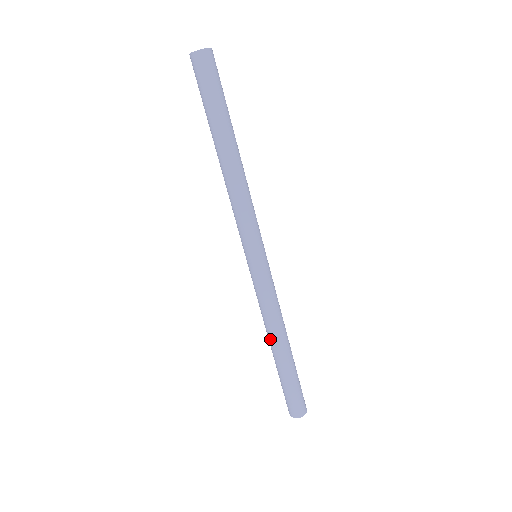
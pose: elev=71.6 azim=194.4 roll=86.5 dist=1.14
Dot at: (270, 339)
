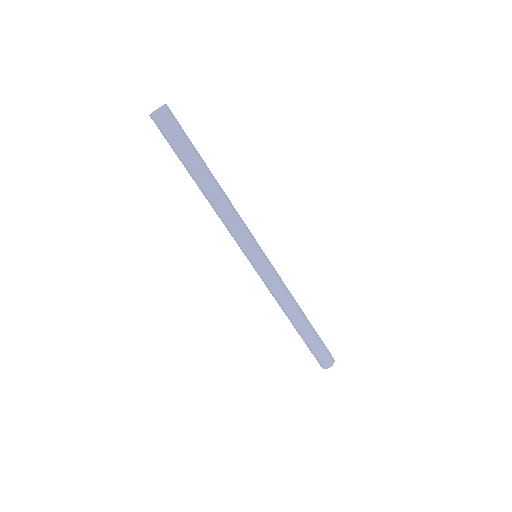
Dot at: (287, 316)
